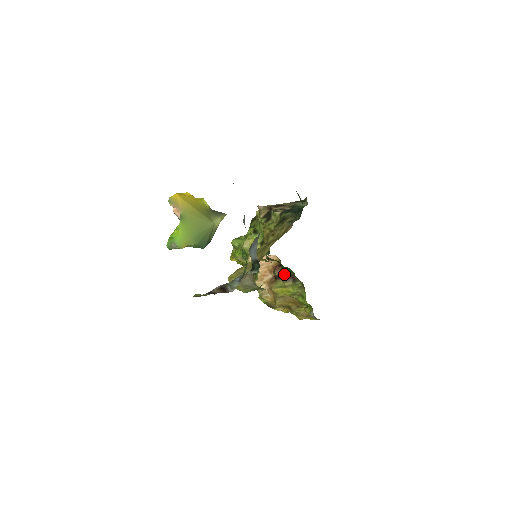
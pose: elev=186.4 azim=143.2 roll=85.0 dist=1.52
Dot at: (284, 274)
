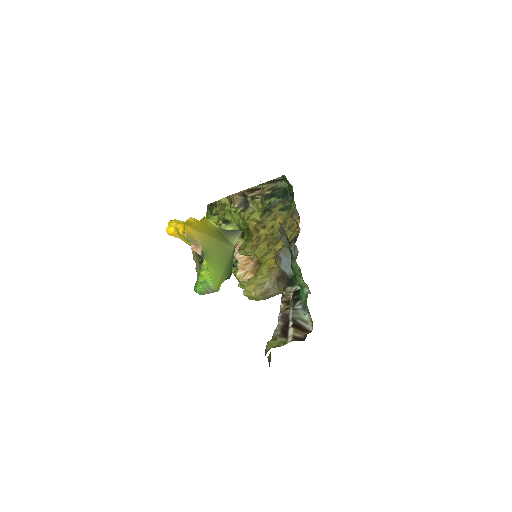
Dot at: occluded
